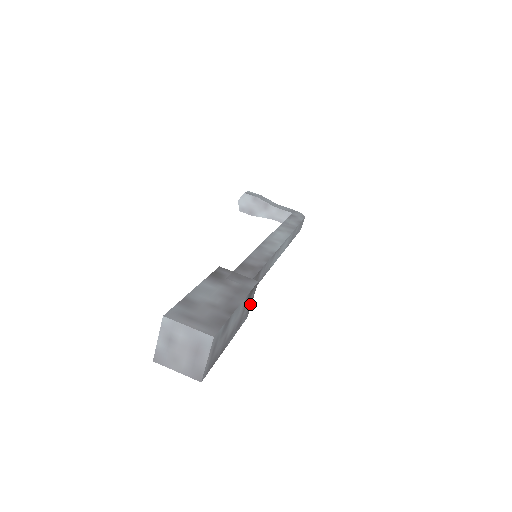
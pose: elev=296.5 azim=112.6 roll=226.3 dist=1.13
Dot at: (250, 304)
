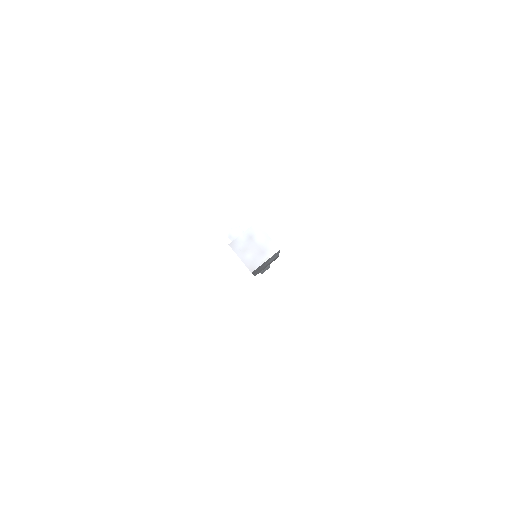
Dot at: occluded
